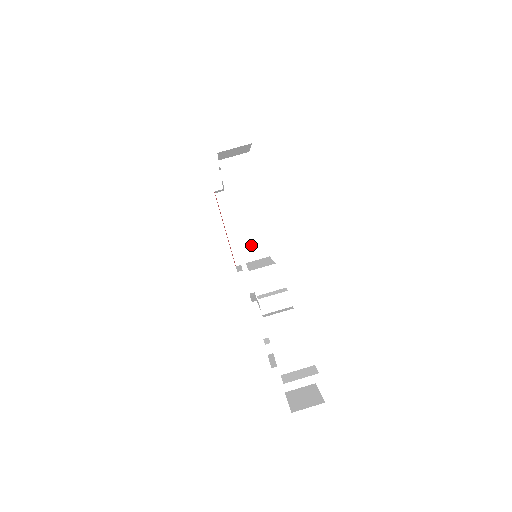
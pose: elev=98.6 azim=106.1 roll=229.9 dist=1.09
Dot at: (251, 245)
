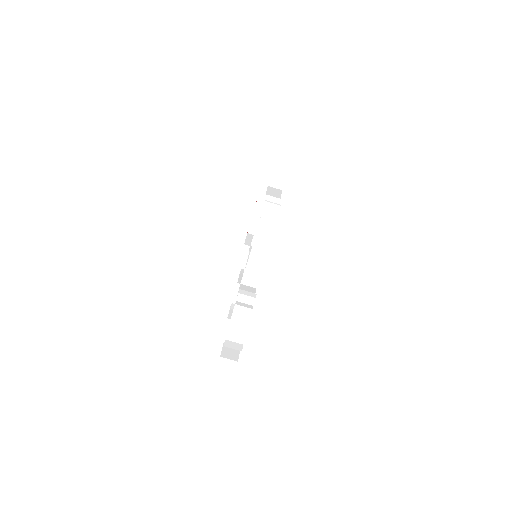
Dot at: (251, 267)
